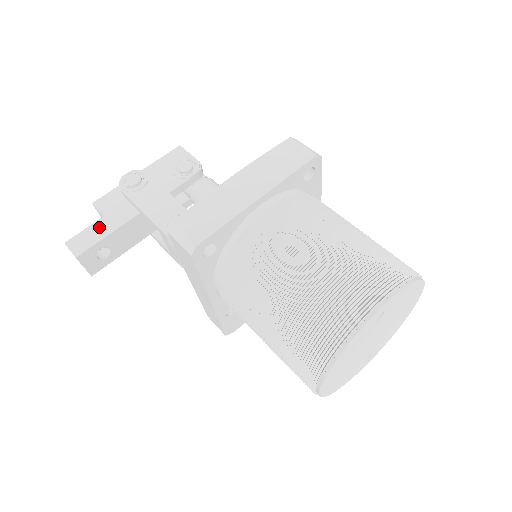
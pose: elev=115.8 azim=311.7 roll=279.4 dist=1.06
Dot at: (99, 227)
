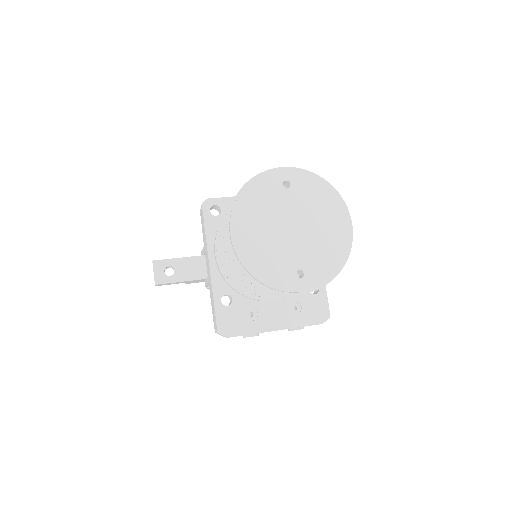
Dot at: occluded
